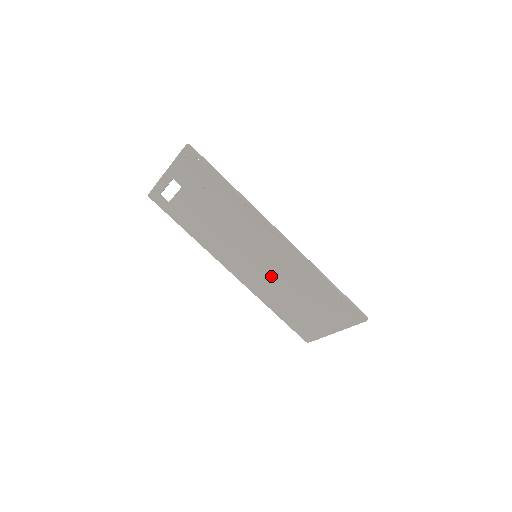
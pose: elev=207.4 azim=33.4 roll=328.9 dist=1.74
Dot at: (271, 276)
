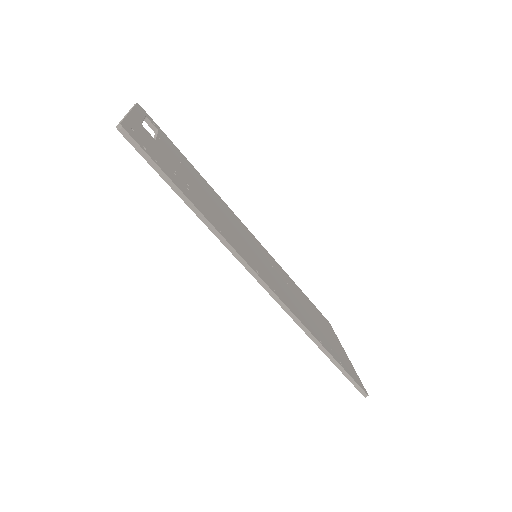
Dot at: occluded
